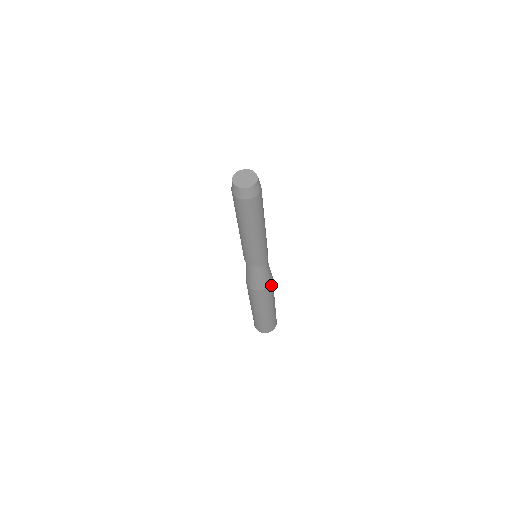
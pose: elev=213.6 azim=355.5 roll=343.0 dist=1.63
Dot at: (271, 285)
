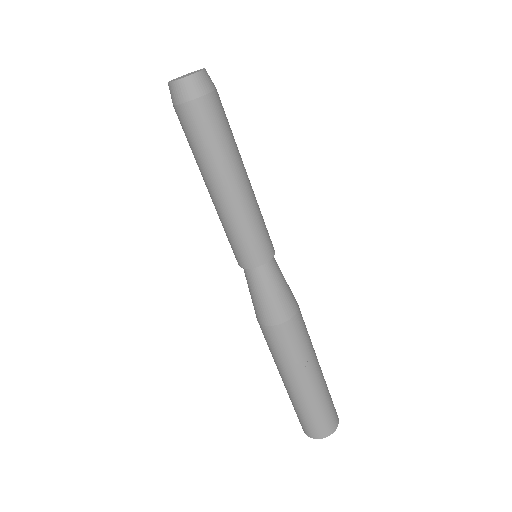
Dot at: occluded
